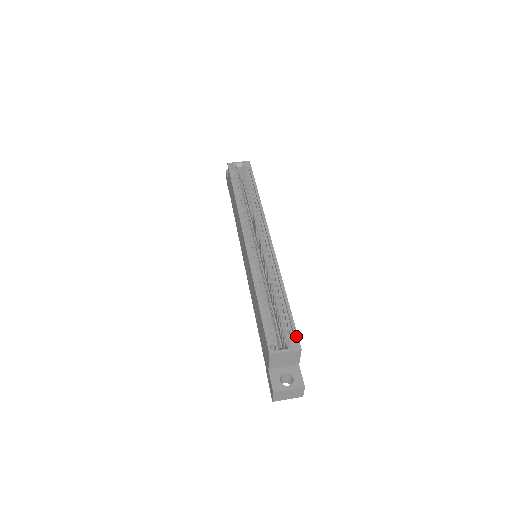
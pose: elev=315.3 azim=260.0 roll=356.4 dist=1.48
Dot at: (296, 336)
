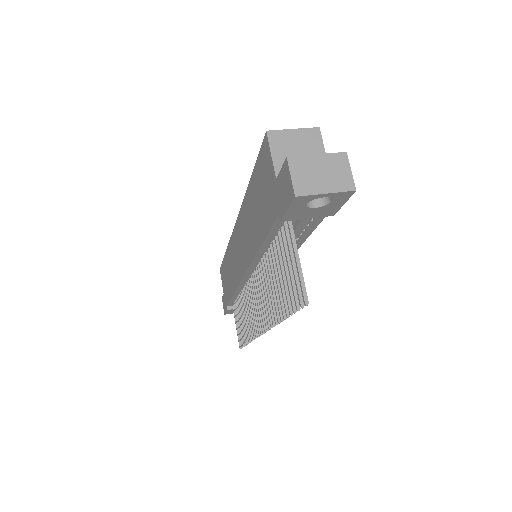
Dot at: occluded
